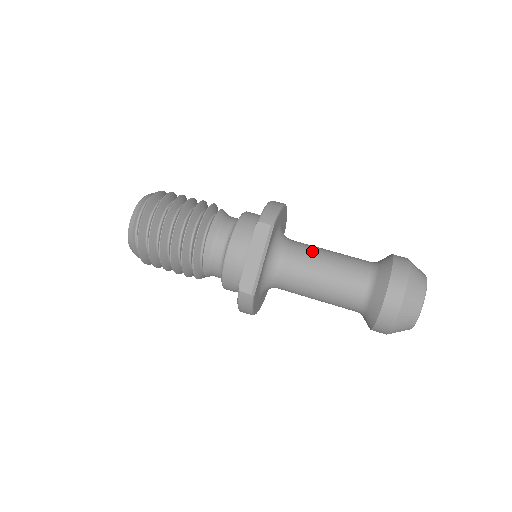
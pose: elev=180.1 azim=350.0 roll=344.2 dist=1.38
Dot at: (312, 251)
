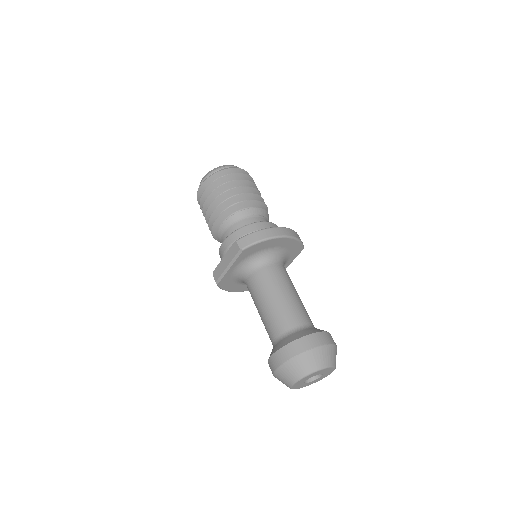
Dot at: (271, 284)
